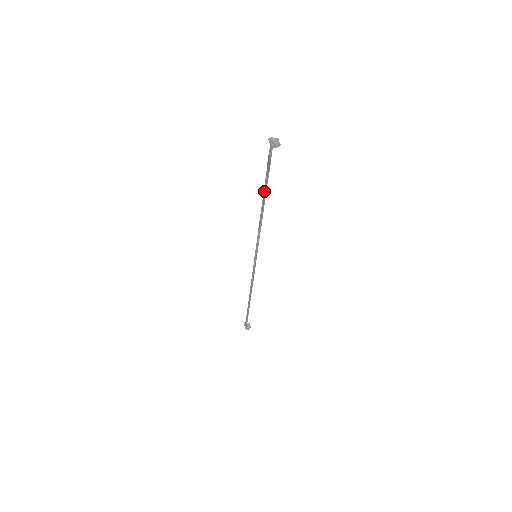
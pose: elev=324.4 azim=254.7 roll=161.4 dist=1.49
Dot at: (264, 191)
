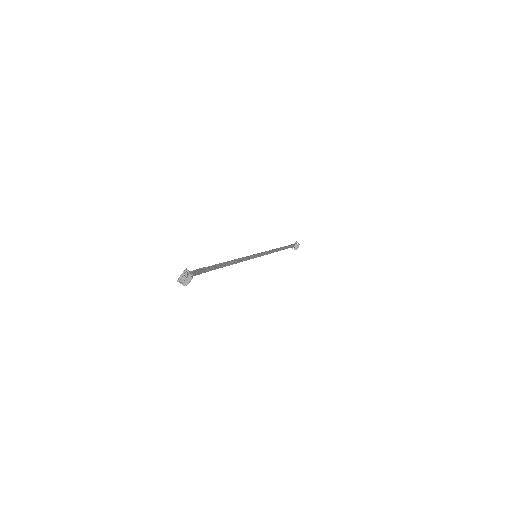
Dot at: (217, 265)
